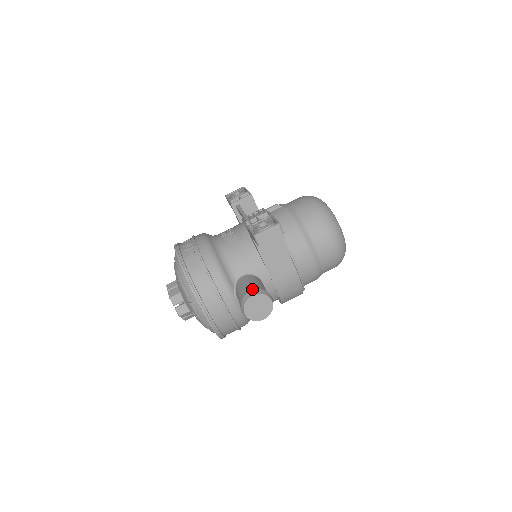
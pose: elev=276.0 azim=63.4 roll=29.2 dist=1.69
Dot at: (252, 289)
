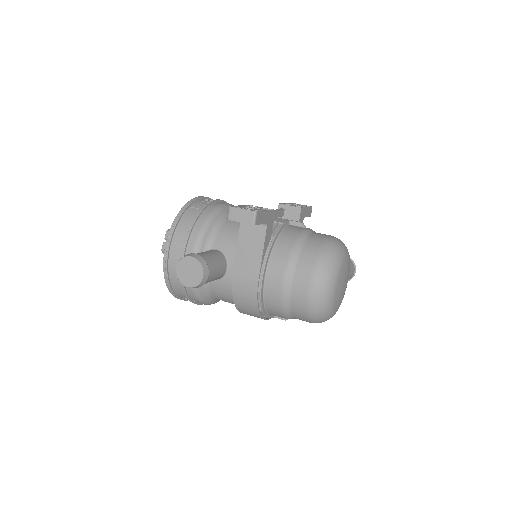
Dot at: (200, 255)
